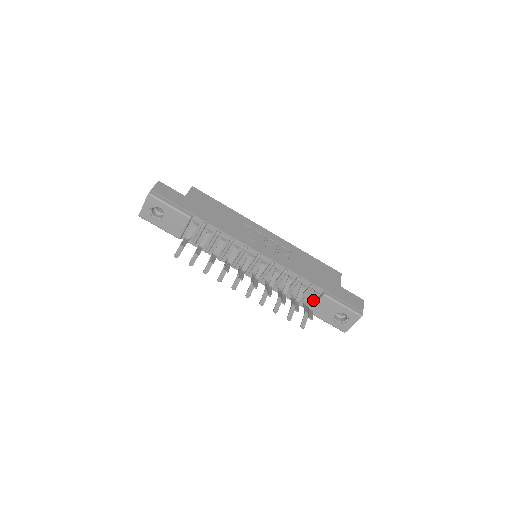
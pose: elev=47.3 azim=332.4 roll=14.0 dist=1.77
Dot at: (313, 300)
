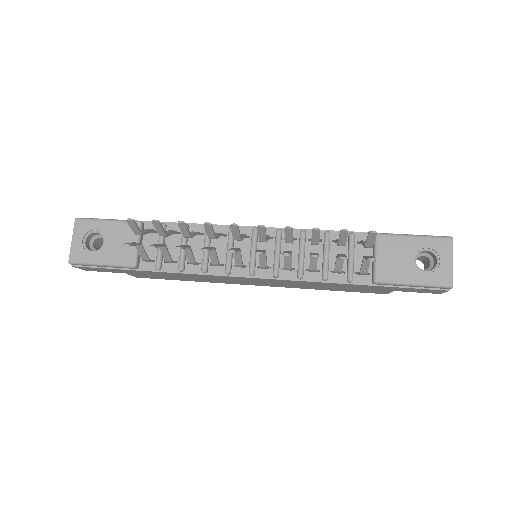
Dot at: occluded
